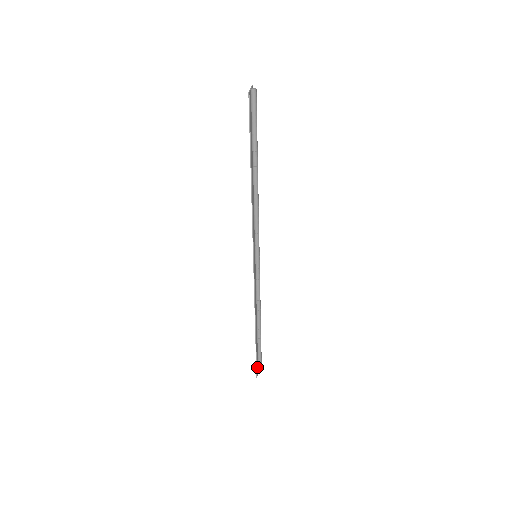
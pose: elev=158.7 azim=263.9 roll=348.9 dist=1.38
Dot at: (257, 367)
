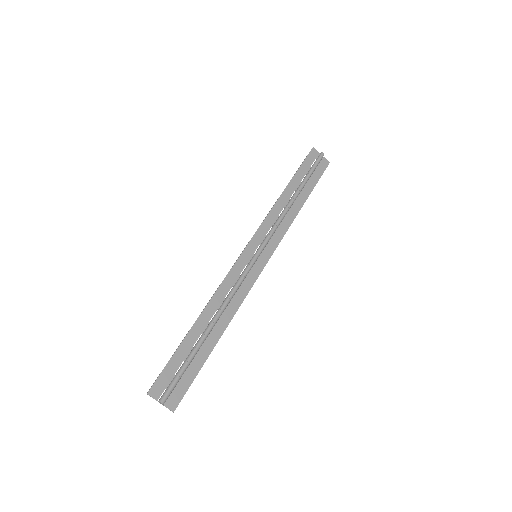
Dot at: (161, 385)
